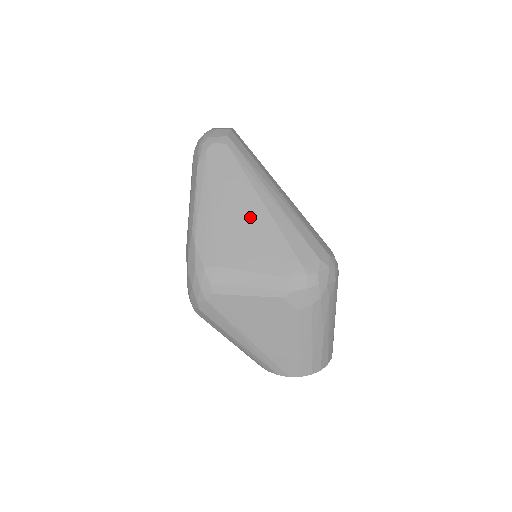
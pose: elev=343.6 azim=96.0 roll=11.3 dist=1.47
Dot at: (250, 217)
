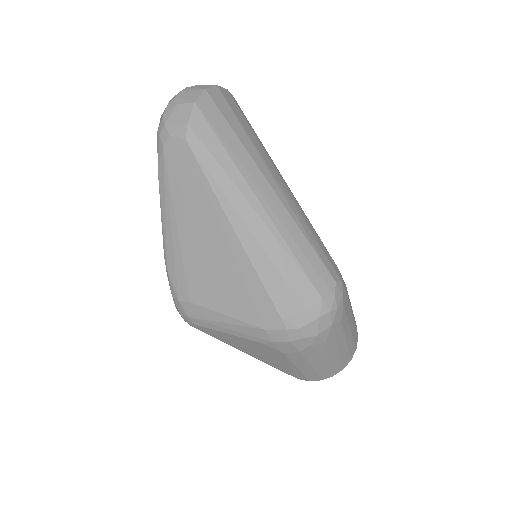
Dot at: (220, 249)
